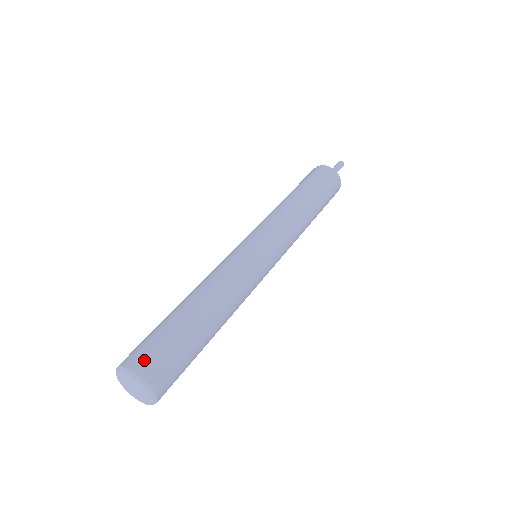
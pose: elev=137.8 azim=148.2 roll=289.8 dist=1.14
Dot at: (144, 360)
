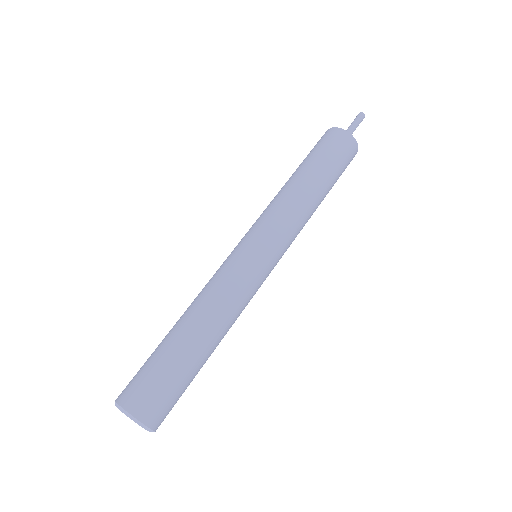
Dot at: (137, 399)
